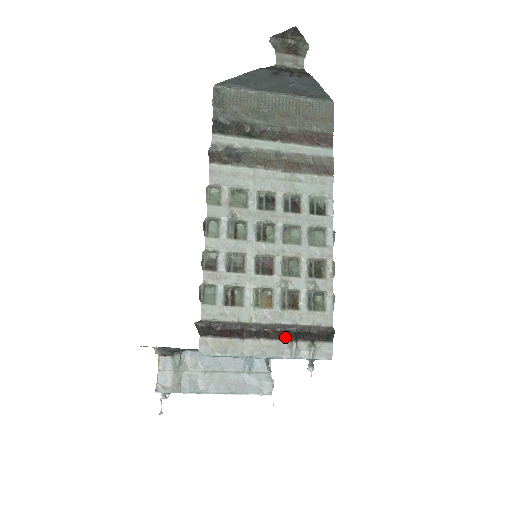
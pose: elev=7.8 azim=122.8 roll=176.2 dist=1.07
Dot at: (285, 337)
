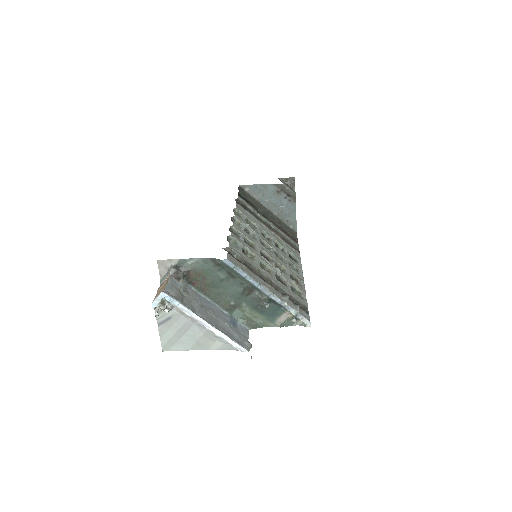
Dot at: occluded
